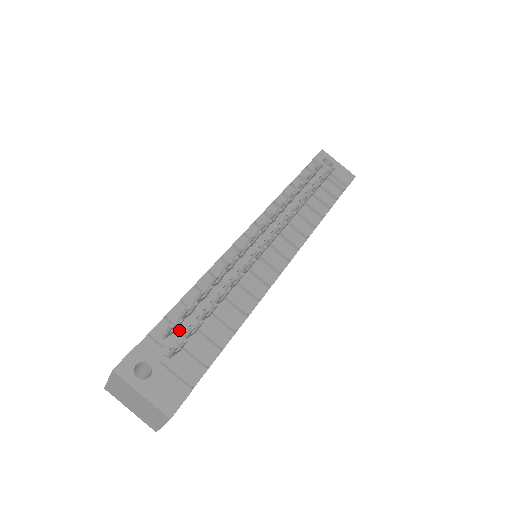
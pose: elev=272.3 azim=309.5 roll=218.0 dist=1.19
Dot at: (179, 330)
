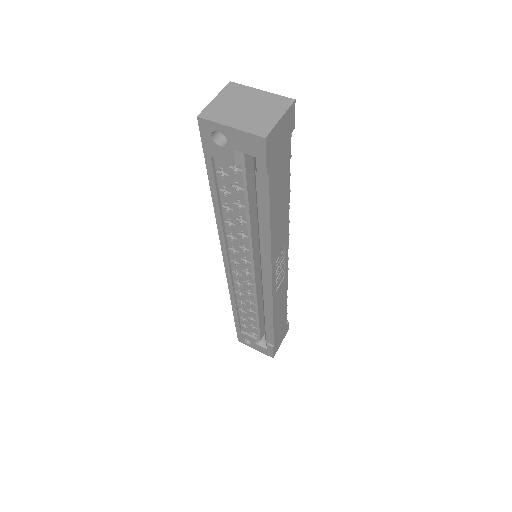
Dot at: occluded
